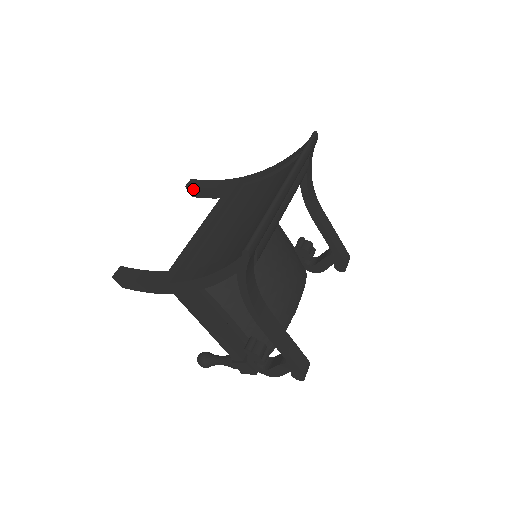
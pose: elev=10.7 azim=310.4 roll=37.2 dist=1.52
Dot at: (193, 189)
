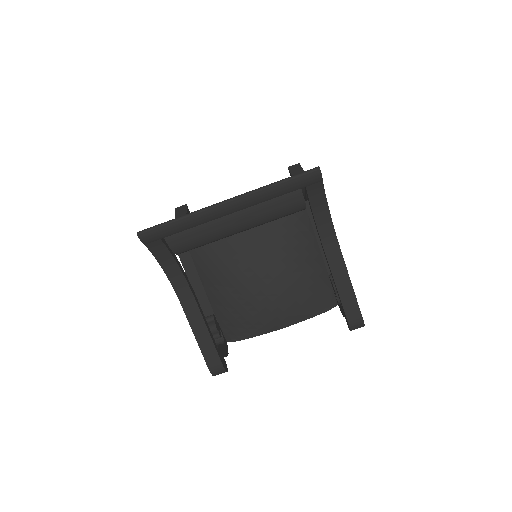
Dot at: occluded
